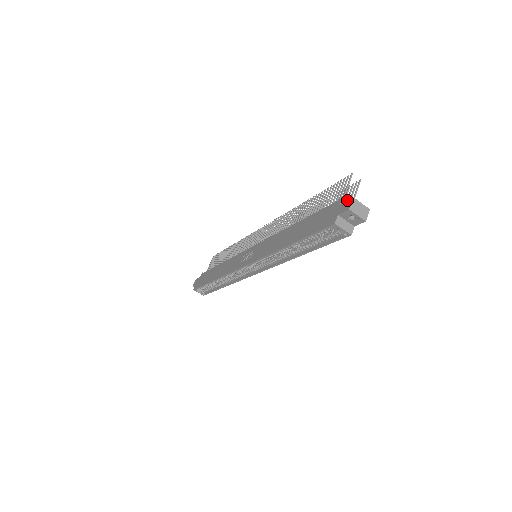
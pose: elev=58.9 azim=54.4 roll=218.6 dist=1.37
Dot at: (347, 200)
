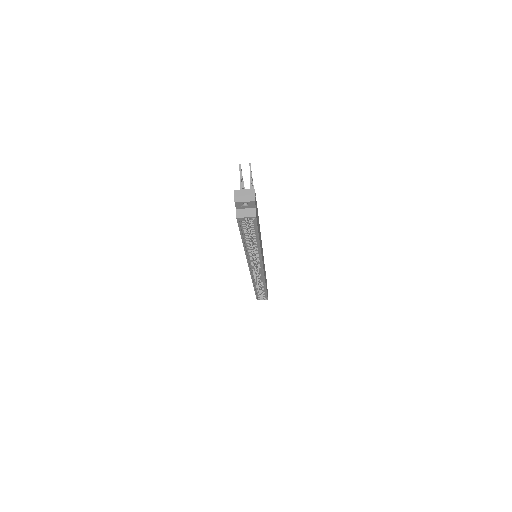
Dot at: occluded
